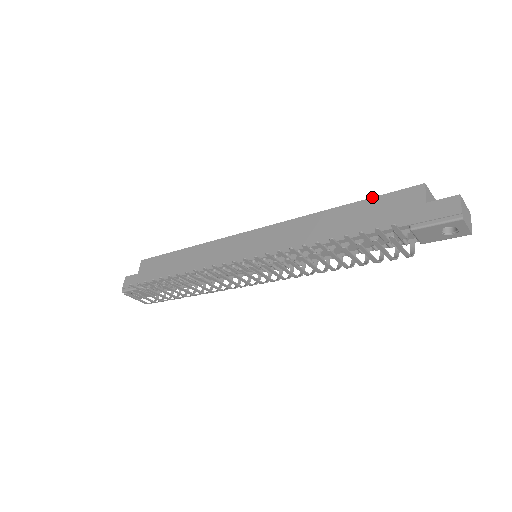
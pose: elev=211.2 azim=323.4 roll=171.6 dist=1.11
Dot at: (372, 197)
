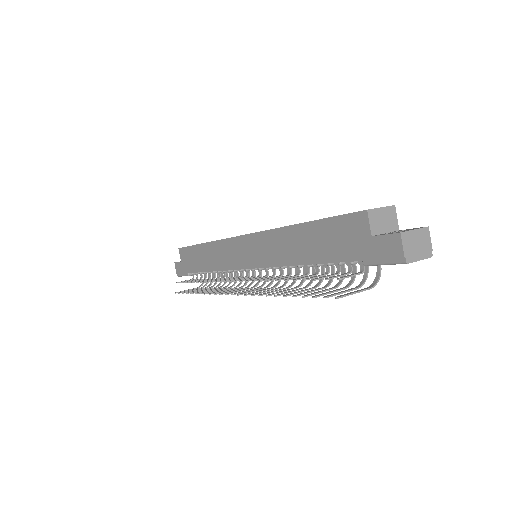
Dot at: (324, 218)
